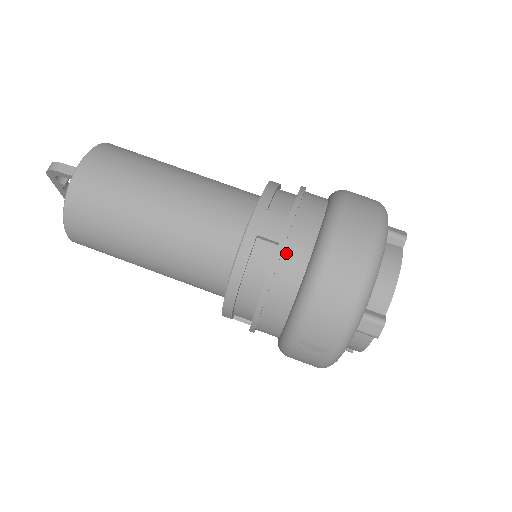
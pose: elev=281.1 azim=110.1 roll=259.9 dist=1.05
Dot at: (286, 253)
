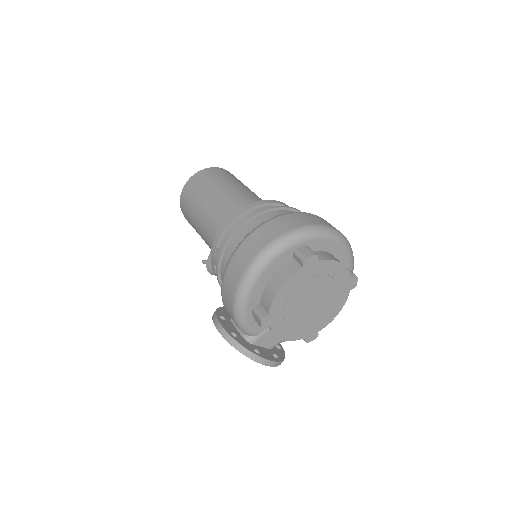
Dot at: occluded
